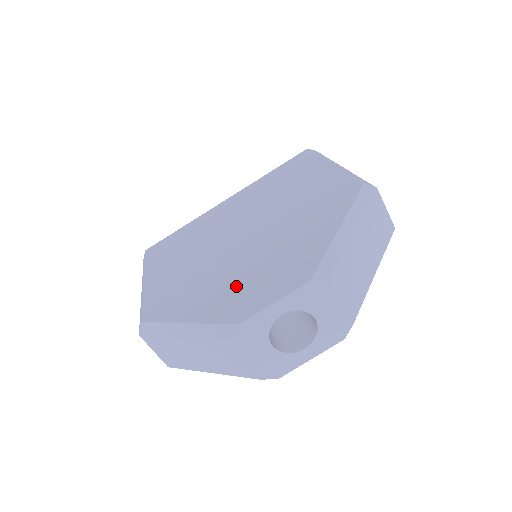
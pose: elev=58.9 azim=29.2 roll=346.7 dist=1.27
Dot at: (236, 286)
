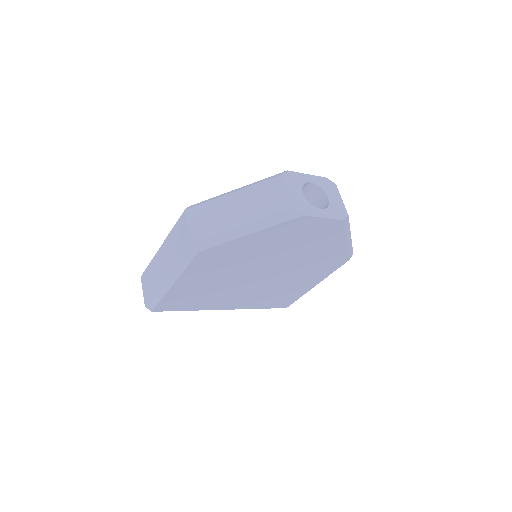
Dot at: occluded
